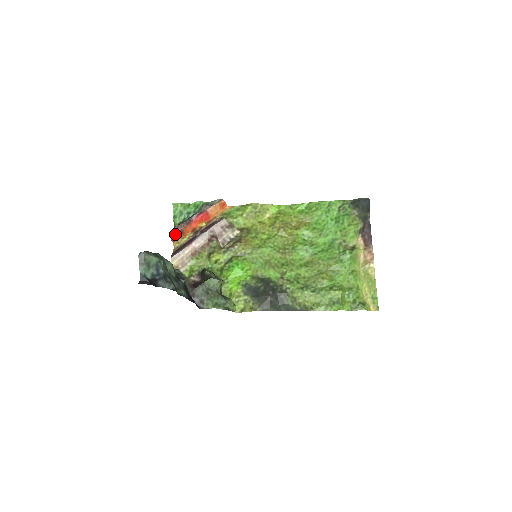
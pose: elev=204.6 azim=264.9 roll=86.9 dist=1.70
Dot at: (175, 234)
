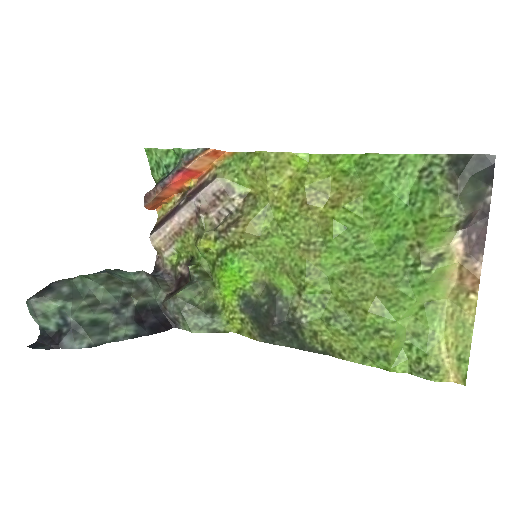
Dot at: (149, 203)
